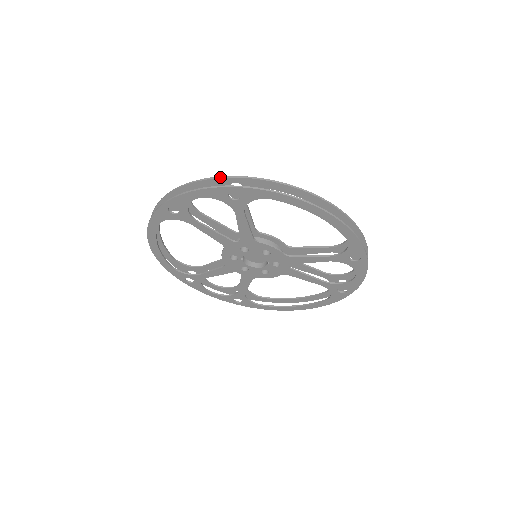
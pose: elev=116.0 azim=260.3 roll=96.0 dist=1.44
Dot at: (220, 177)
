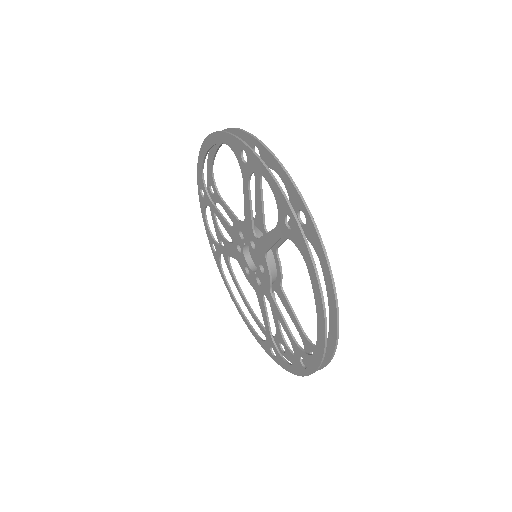
Dot at: (301, 196)
